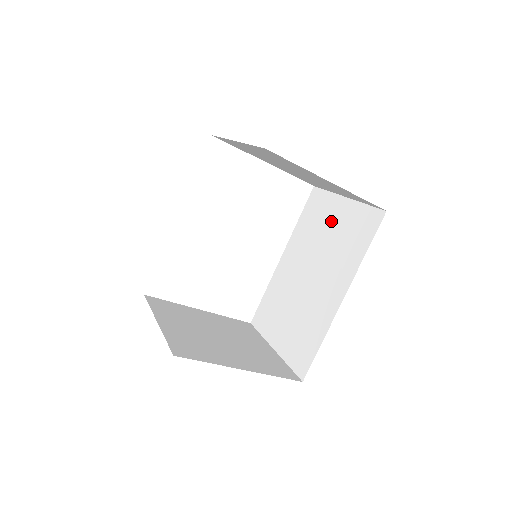
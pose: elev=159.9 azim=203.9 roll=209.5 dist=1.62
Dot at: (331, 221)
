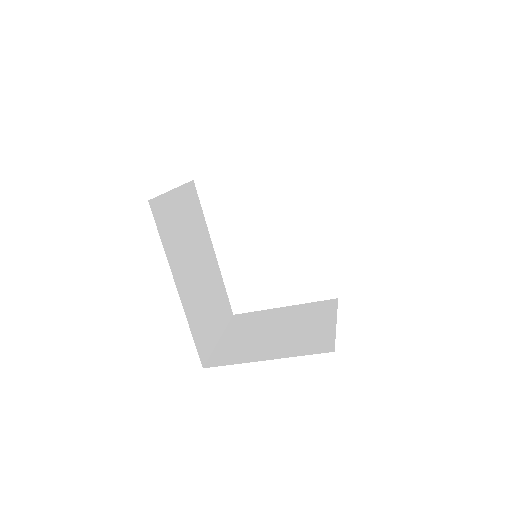
Dot at: occluded
